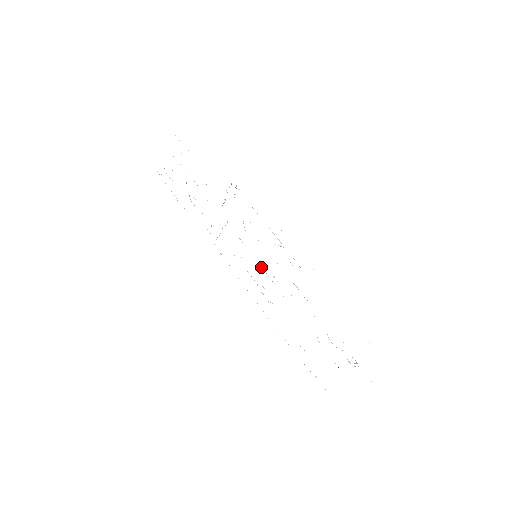
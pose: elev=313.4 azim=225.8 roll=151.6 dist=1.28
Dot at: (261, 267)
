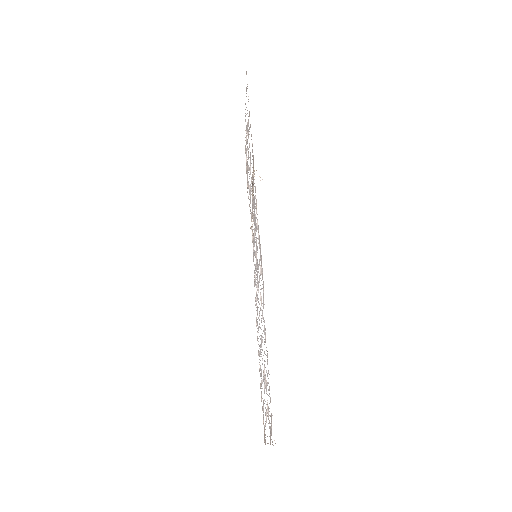
Dot at: occluded
